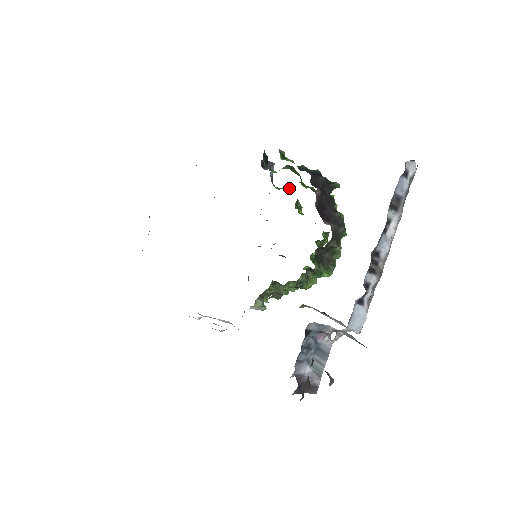
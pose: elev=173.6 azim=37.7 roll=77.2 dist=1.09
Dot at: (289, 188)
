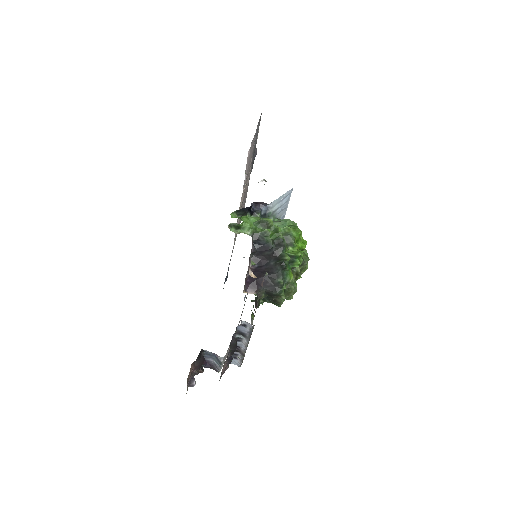
Dot at: (283, 223)
